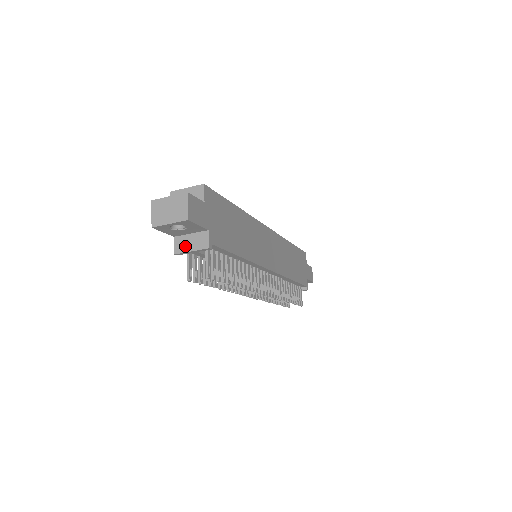
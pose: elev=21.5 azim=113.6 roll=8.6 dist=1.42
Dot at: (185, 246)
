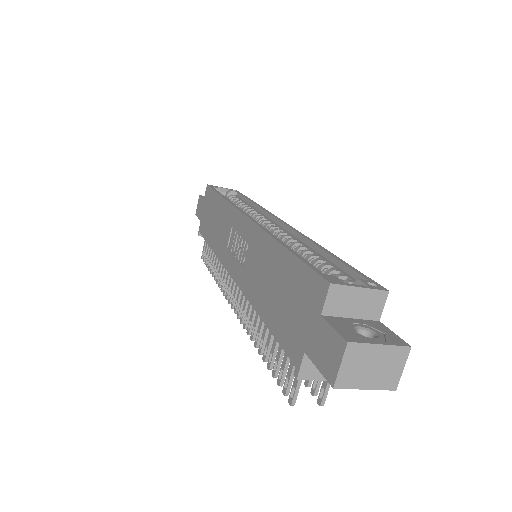
Dot at: occluded
